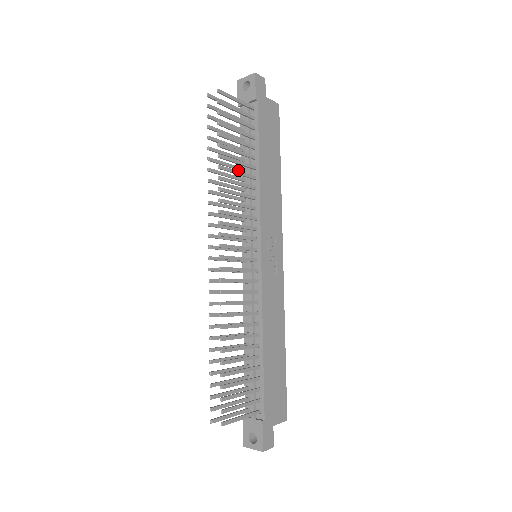
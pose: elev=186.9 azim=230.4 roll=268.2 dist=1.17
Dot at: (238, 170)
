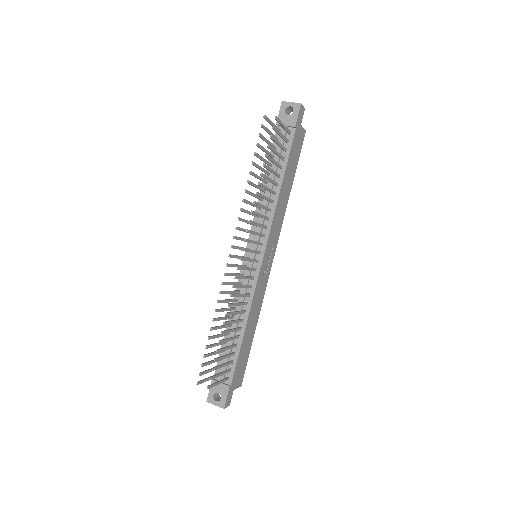
Dot at: occluded
